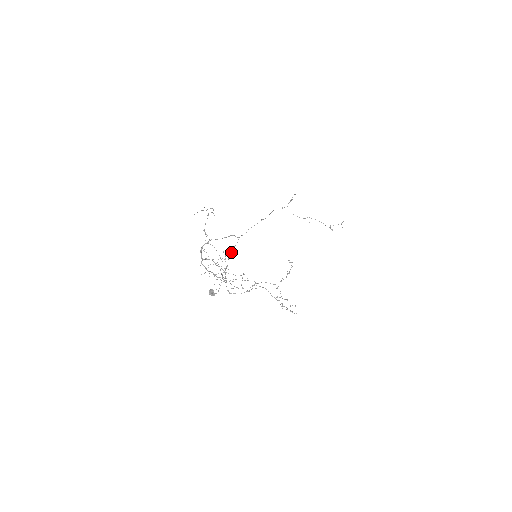
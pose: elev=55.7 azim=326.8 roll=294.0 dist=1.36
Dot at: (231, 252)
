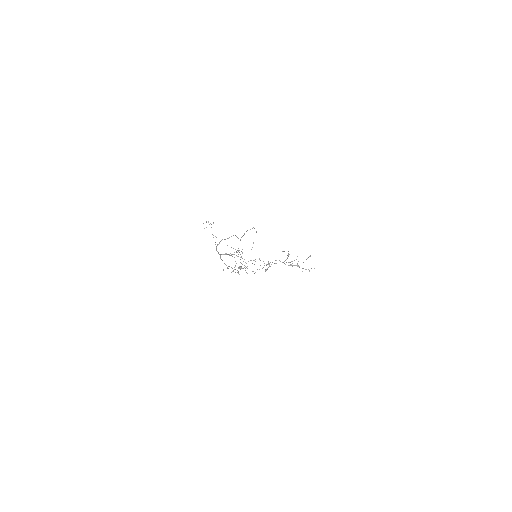
Dot at: (238, 251)
